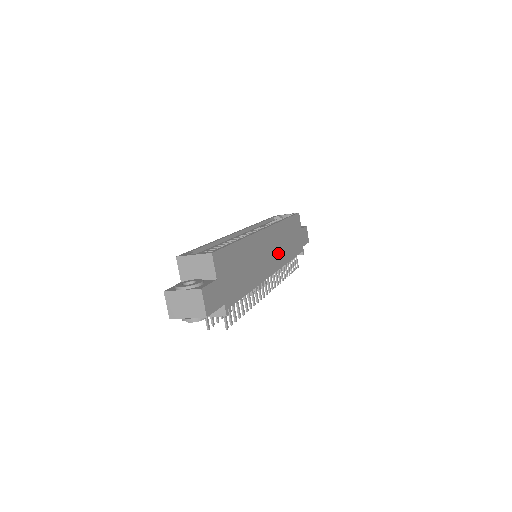
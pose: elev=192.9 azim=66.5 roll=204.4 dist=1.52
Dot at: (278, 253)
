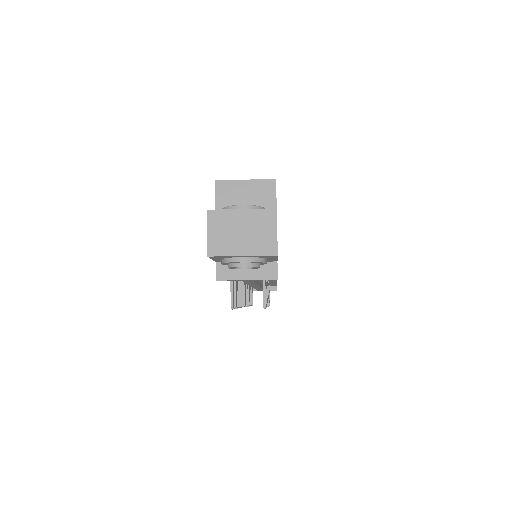
Dot at: occluded
